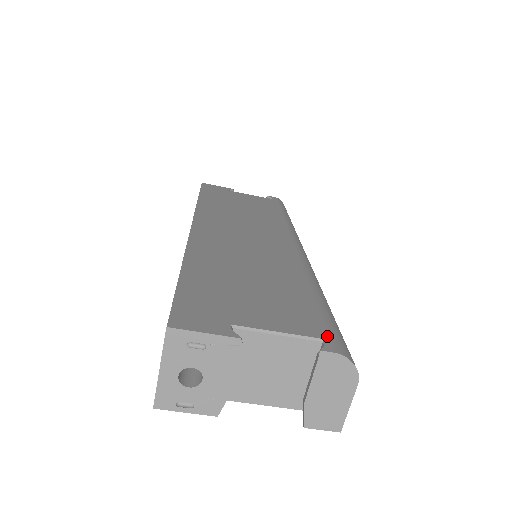
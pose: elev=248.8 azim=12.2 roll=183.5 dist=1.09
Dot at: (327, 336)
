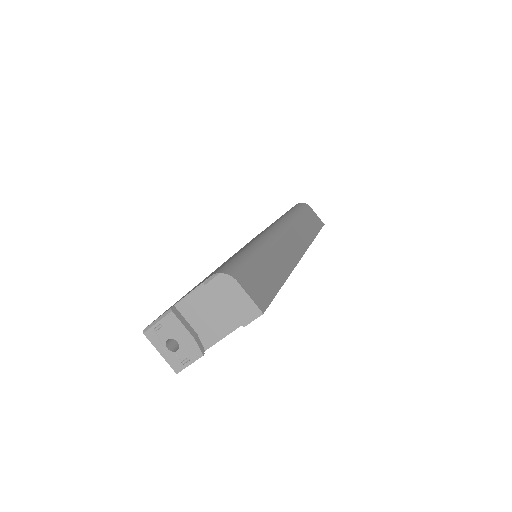
Dot at: occluded
